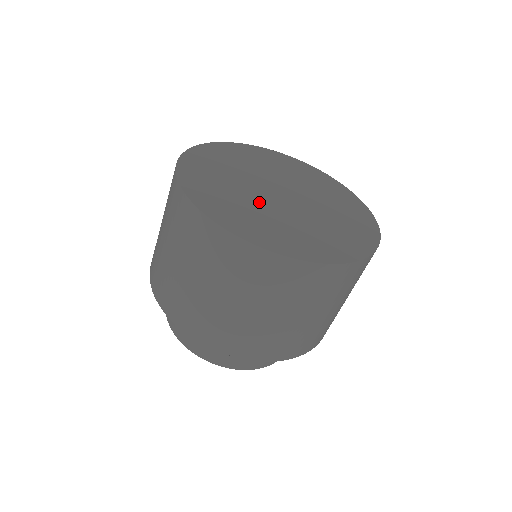
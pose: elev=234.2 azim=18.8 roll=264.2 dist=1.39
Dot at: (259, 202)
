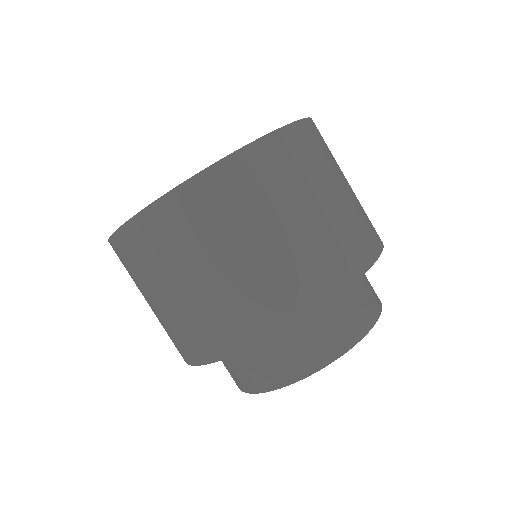
Dot at: occluded
